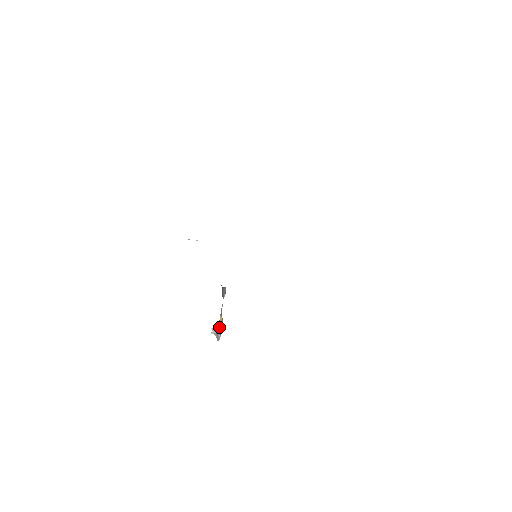
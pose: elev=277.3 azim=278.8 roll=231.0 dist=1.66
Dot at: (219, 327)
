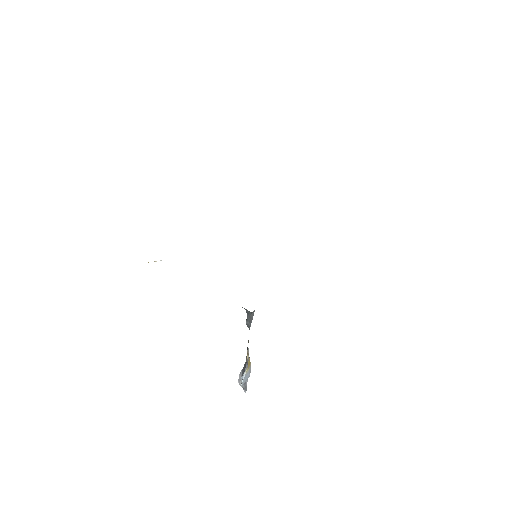
Dot at: (248, 372)
